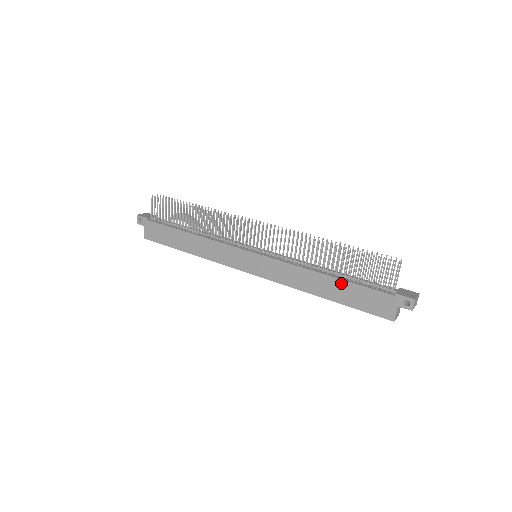
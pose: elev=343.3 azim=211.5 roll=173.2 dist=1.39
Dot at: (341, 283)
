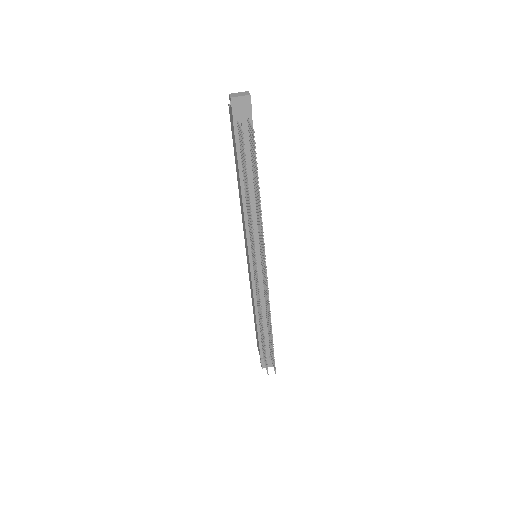
Dot at: (256, 327)
